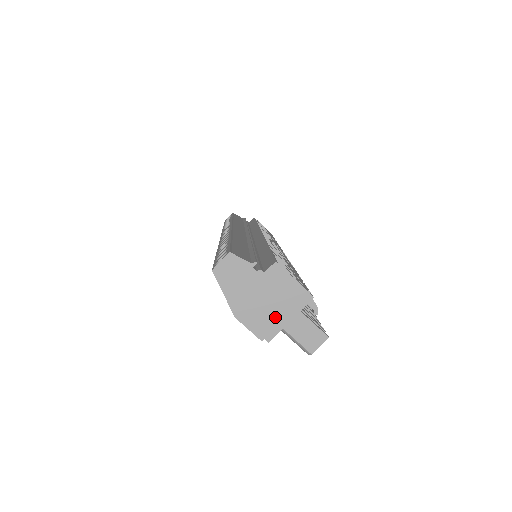
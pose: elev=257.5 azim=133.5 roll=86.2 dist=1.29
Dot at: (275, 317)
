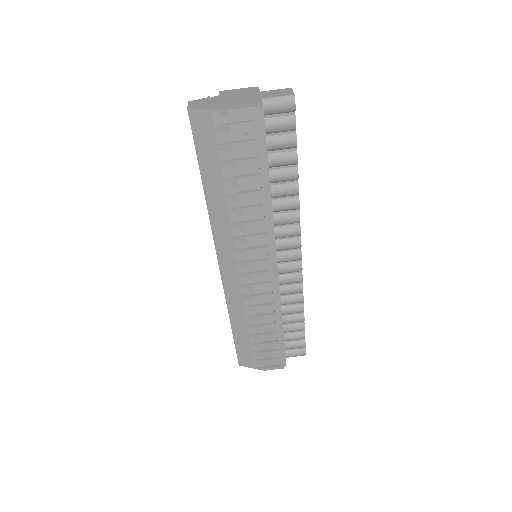
Dot at: (250, 99)
